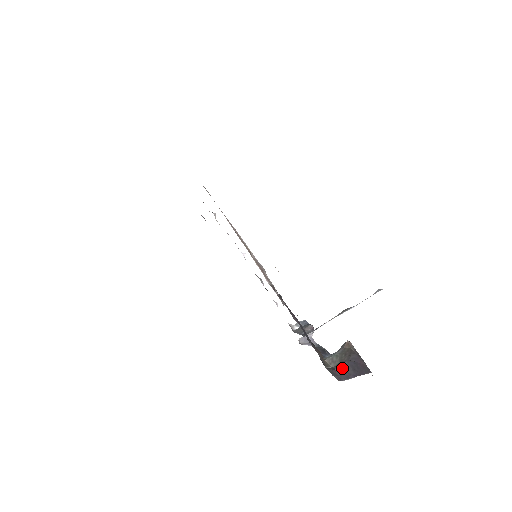
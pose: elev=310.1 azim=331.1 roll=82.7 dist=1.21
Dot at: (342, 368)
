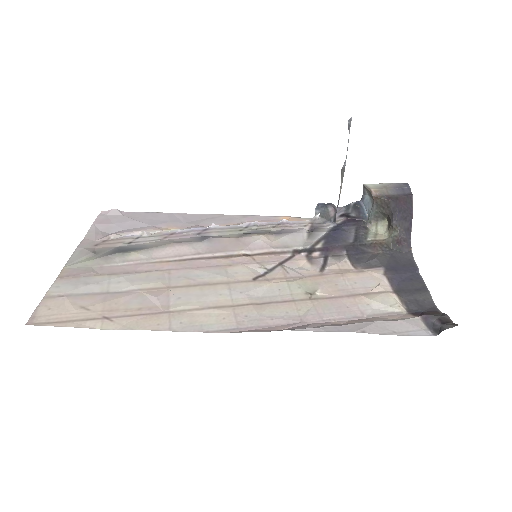
Dot at: (399, 231)
